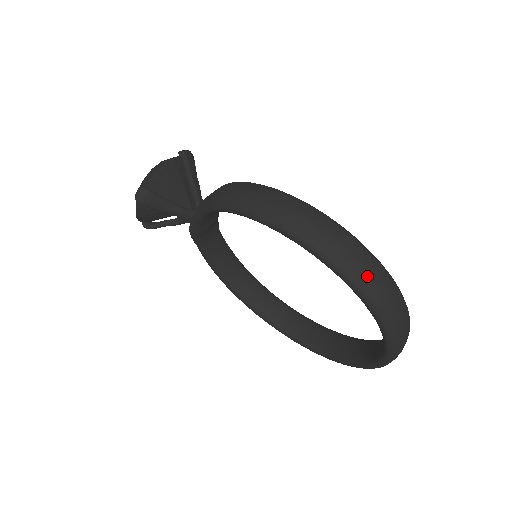
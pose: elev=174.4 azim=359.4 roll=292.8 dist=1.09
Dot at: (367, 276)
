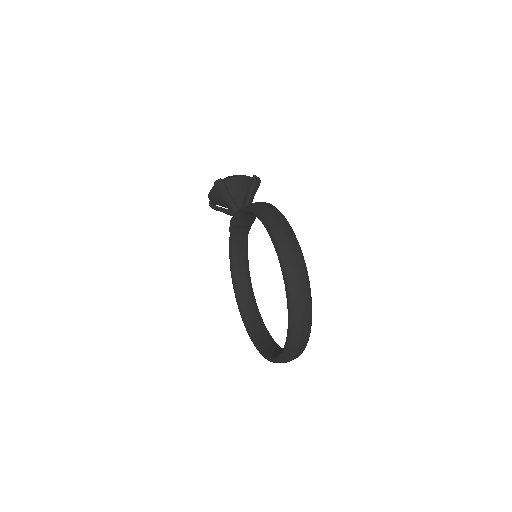
Dot at: (296, 282)
